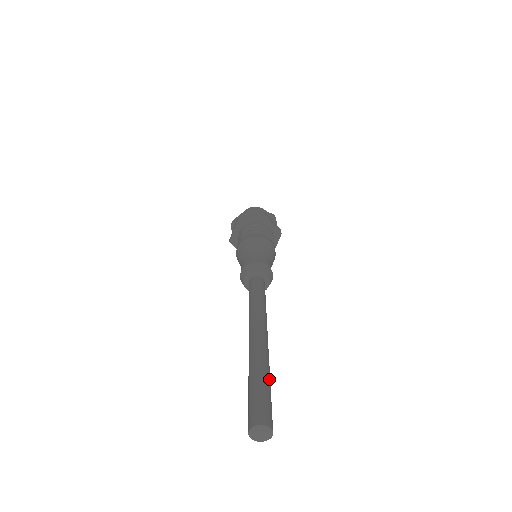
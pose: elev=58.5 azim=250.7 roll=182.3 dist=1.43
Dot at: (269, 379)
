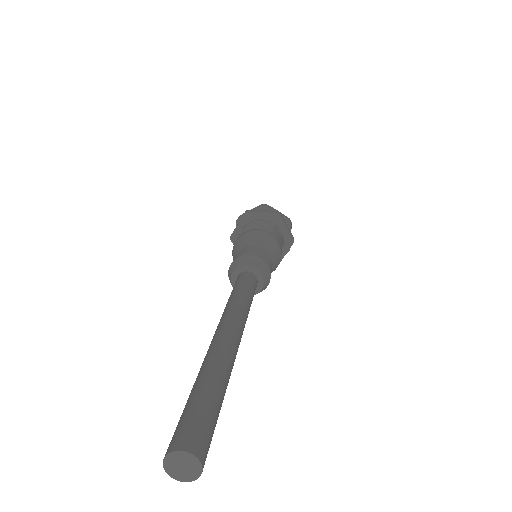
Dot at: (211, 381)
